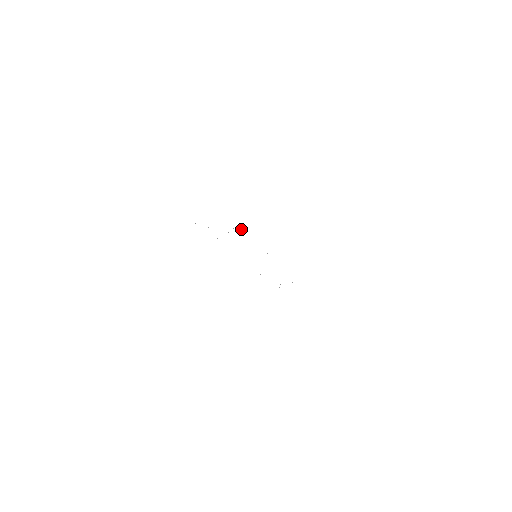
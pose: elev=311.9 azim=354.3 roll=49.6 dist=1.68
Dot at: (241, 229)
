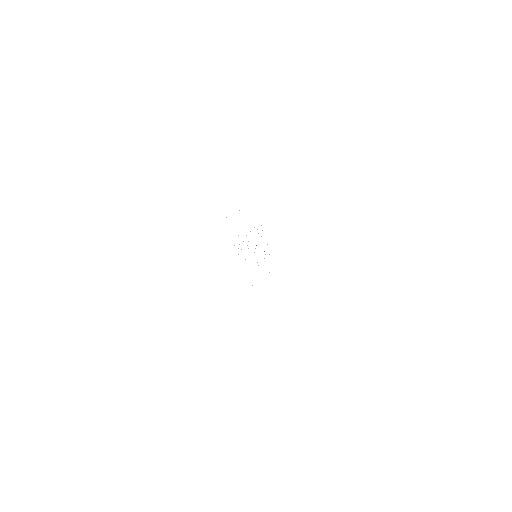
Dot at: occluded
